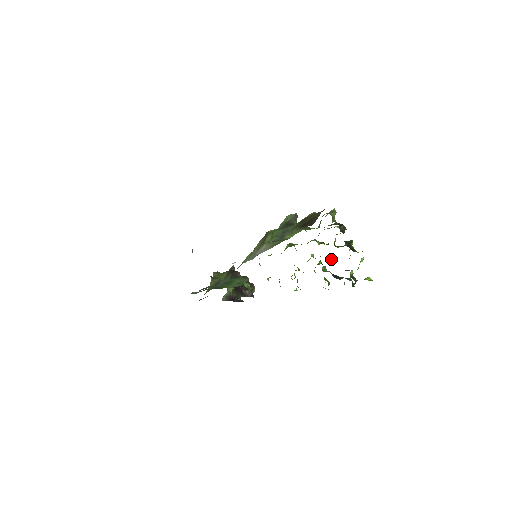
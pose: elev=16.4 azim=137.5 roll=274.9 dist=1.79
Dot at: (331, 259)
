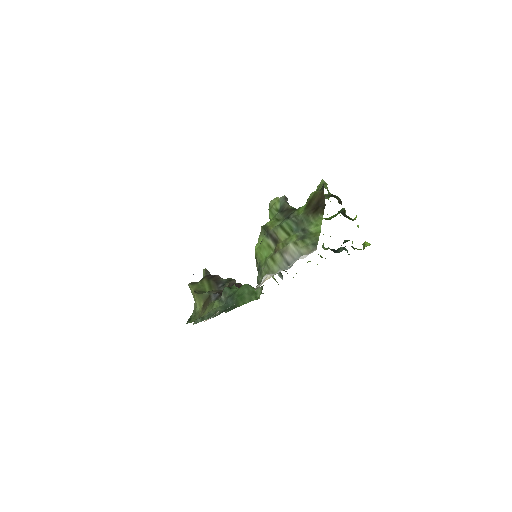
Dot at: (323, 234)
